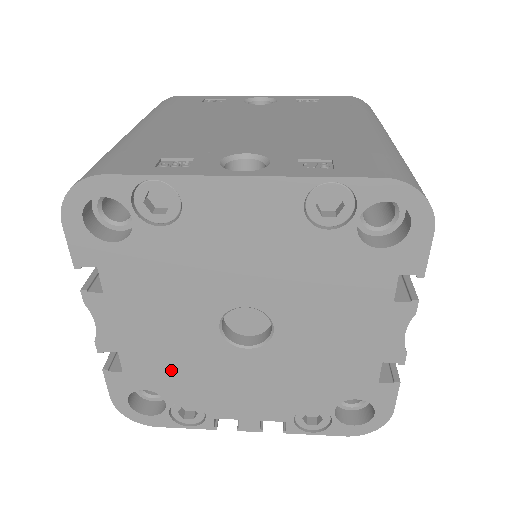
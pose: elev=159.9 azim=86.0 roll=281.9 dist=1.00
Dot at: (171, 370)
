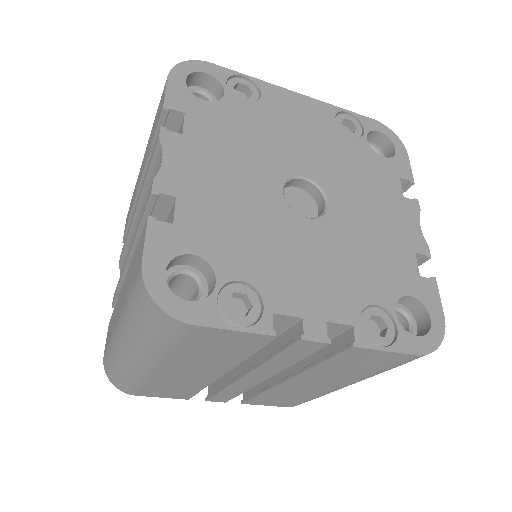
Dot at: (231, 231)
